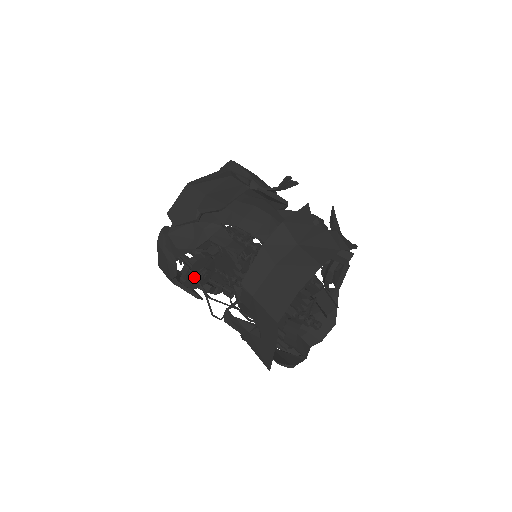
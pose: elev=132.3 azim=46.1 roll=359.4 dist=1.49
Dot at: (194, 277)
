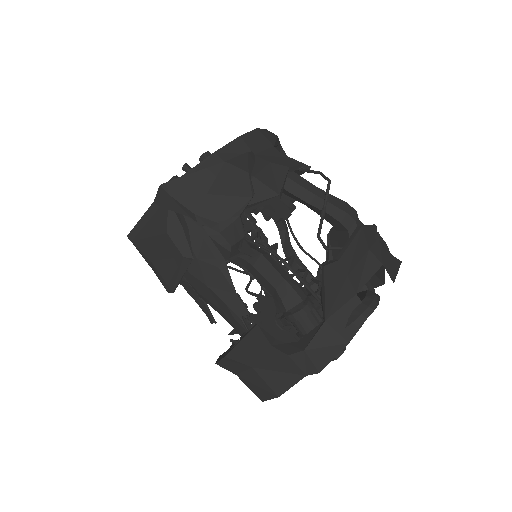
Dot at: occluded
